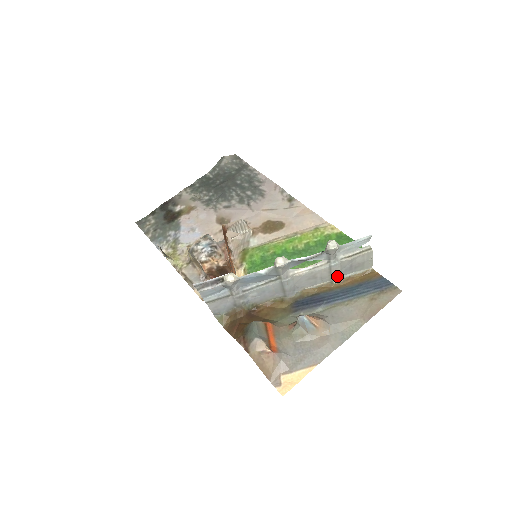
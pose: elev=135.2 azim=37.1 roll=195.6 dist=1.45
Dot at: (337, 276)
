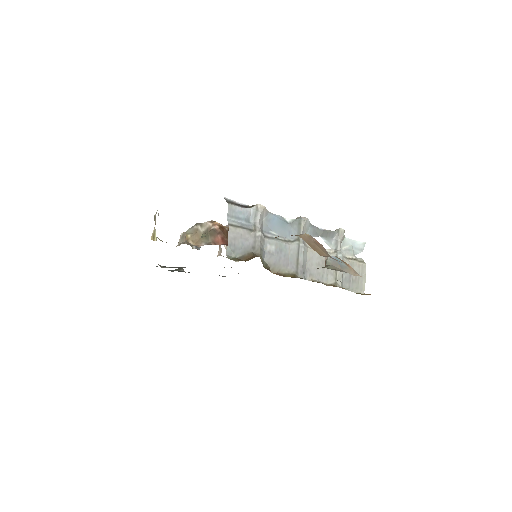
Dot at: (340, 278)
